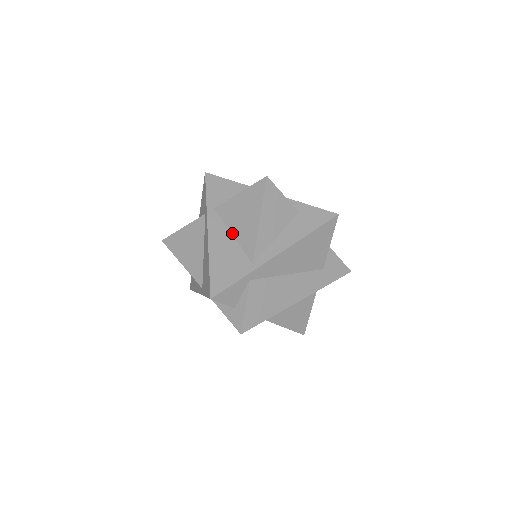
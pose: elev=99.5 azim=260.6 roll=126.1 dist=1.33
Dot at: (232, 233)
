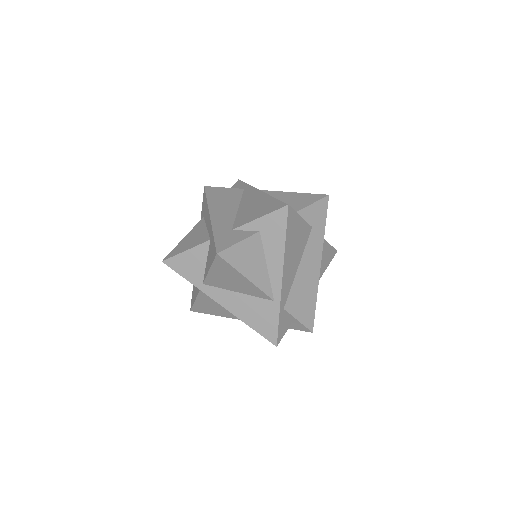
Dot at: (236, 292)
